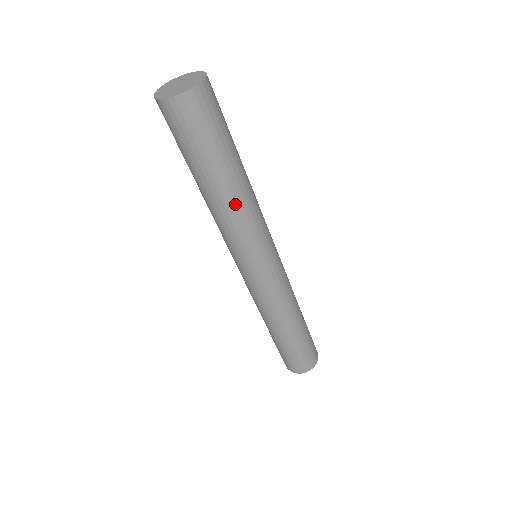
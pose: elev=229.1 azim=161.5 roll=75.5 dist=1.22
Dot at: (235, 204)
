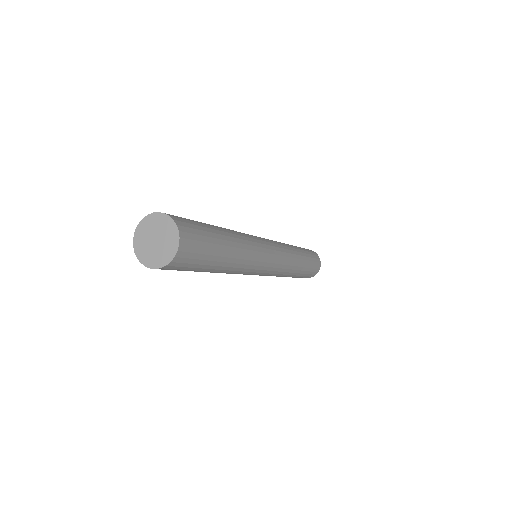
Dot at: (240, 259)
